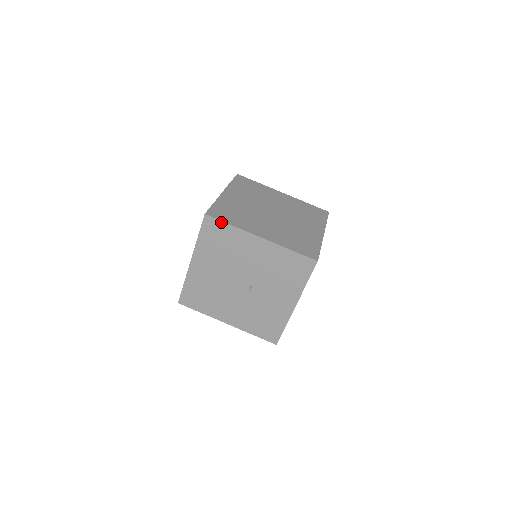
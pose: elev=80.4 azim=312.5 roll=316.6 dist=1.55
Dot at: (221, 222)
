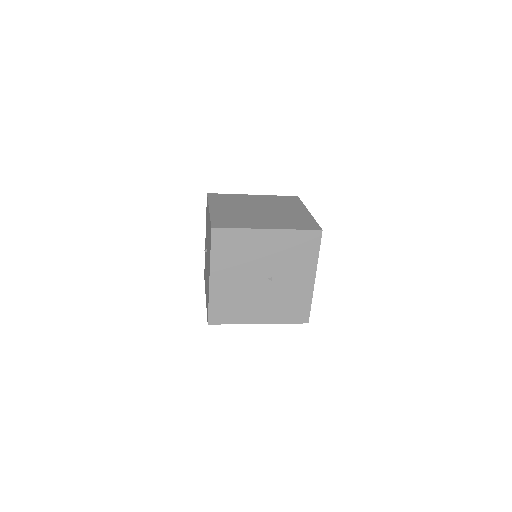
Dot at: (228, 229)
